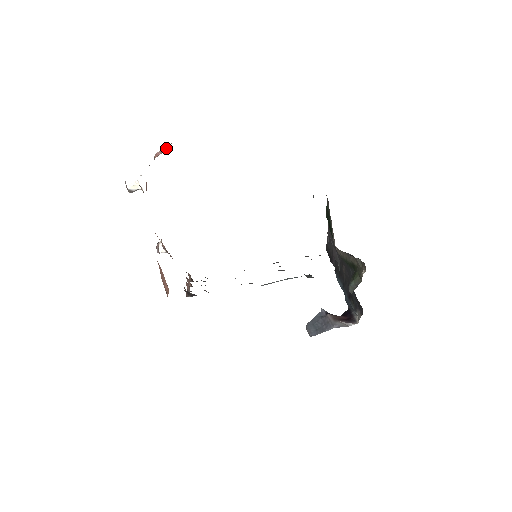
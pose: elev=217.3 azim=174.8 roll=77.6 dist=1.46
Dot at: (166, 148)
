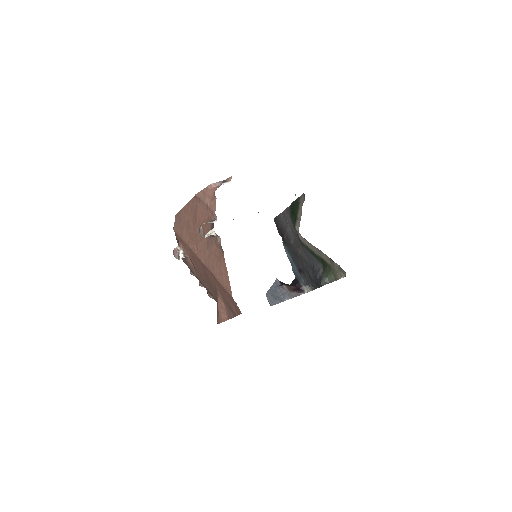
Dot at: occluded
